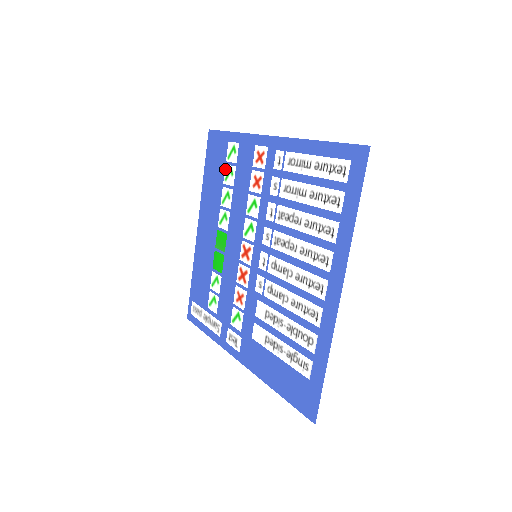
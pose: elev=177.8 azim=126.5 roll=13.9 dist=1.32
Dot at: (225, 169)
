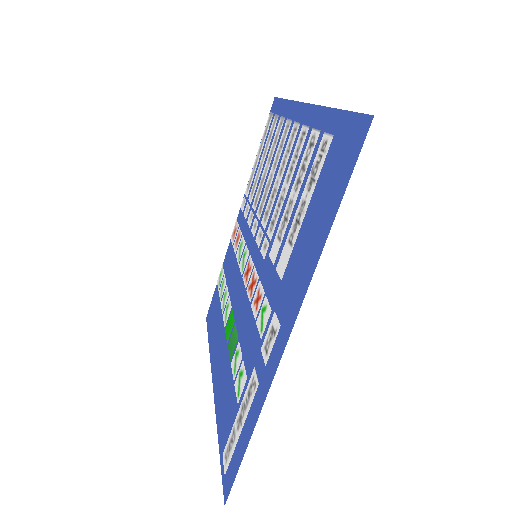
Dot at: (219, 294)
